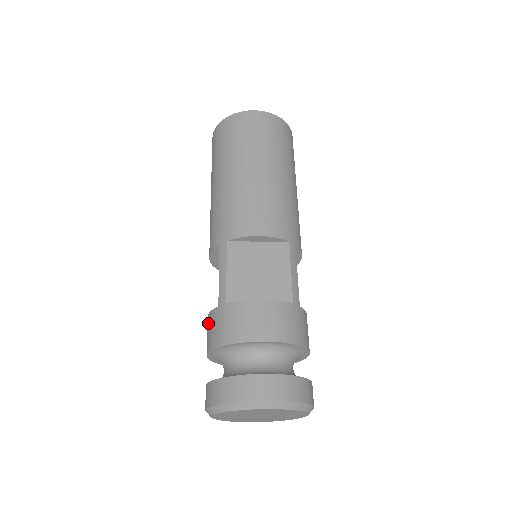
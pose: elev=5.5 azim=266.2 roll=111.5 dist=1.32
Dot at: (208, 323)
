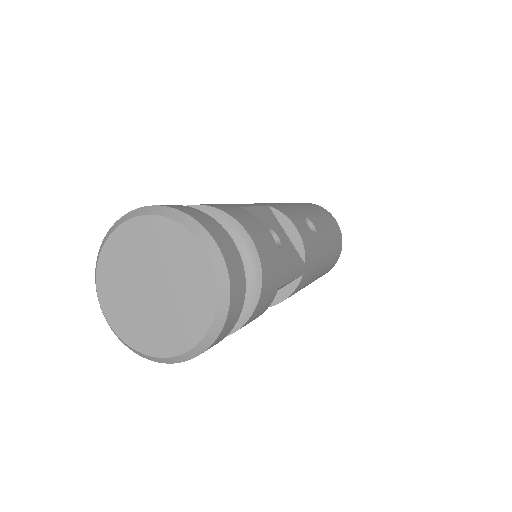
Dot at: occluded
